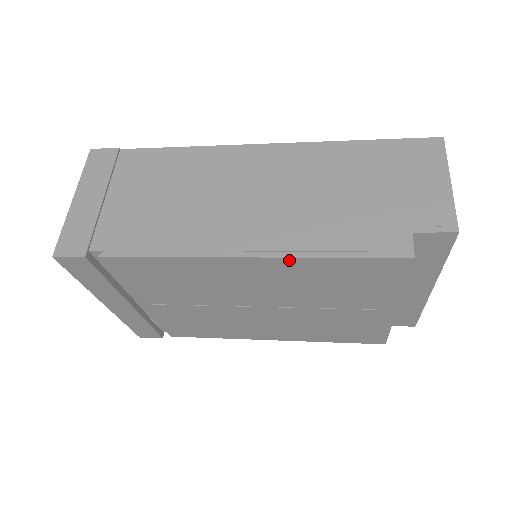
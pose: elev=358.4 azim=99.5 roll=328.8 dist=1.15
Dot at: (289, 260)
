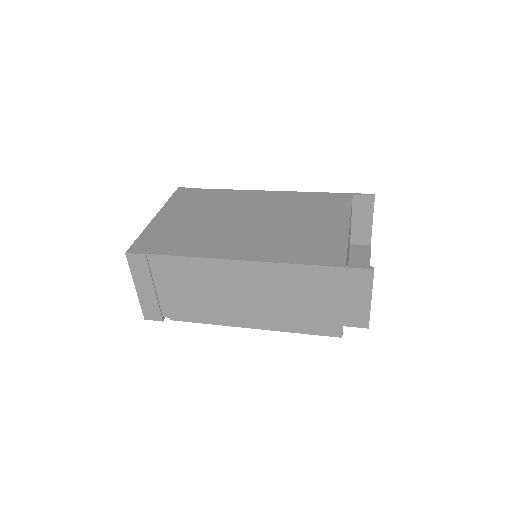
Dot at: (275, 329)
